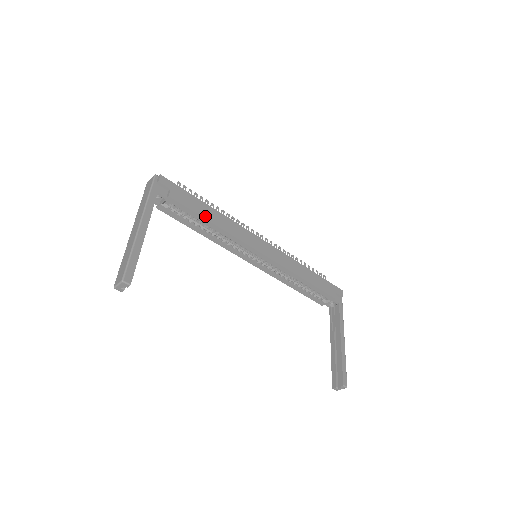
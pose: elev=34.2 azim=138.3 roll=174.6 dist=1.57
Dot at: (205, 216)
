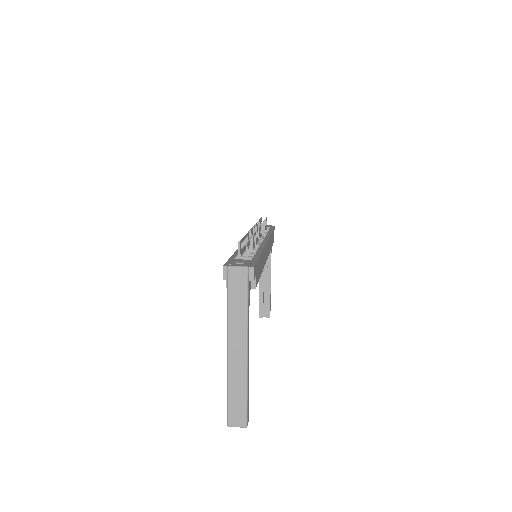
Dot at: (260, 273)
